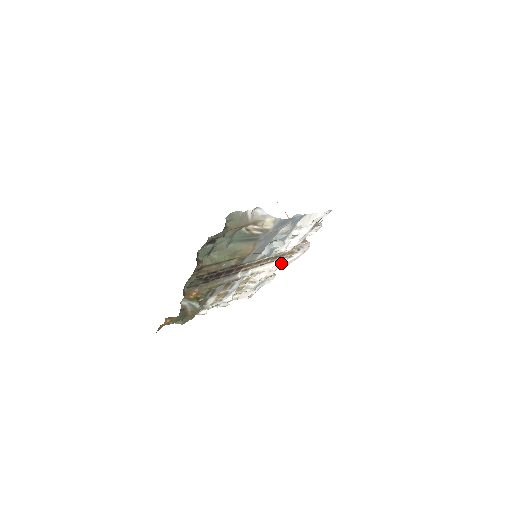
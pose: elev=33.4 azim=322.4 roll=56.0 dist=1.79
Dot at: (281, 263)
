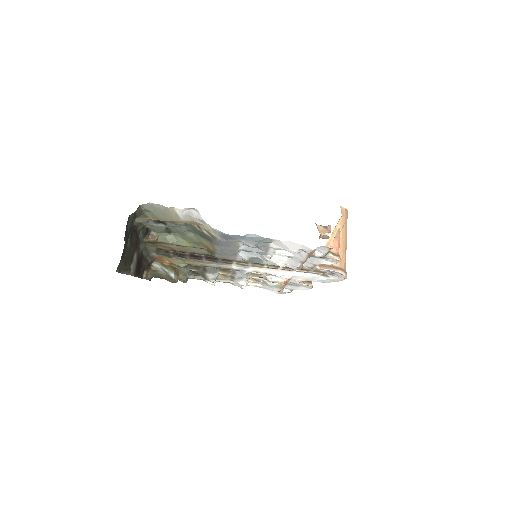
Dot at: (309, 277)
